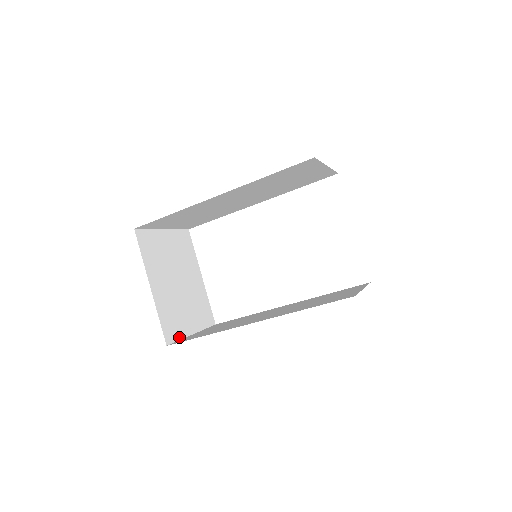
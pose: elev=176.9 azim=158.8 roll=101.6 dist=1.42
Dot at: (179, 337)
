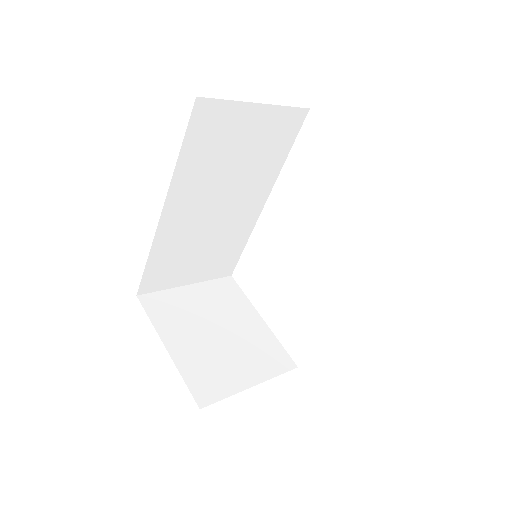
Dot at: (224, 395)
